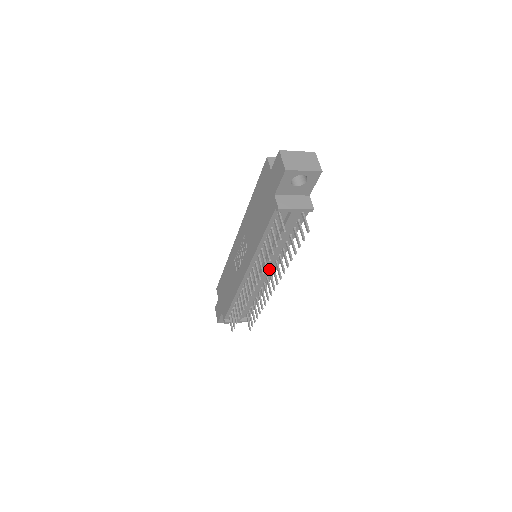
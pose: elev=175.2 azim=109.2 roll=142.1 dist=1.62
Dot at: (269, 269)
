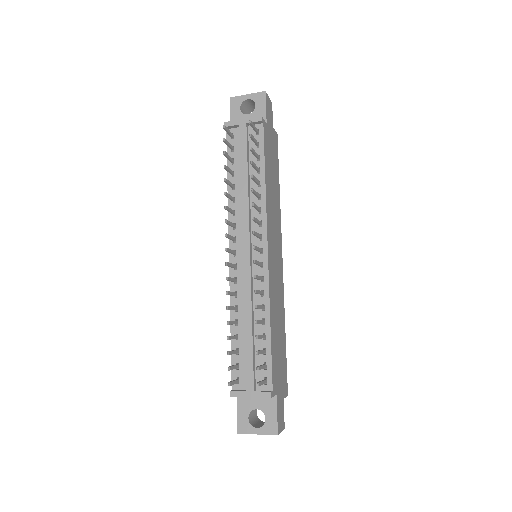
Dot at: (257, 243)
